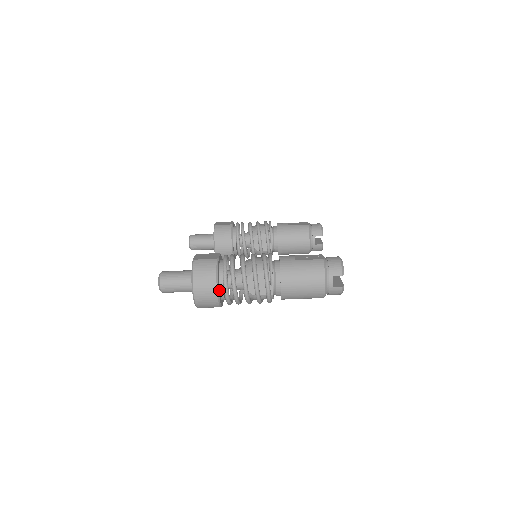
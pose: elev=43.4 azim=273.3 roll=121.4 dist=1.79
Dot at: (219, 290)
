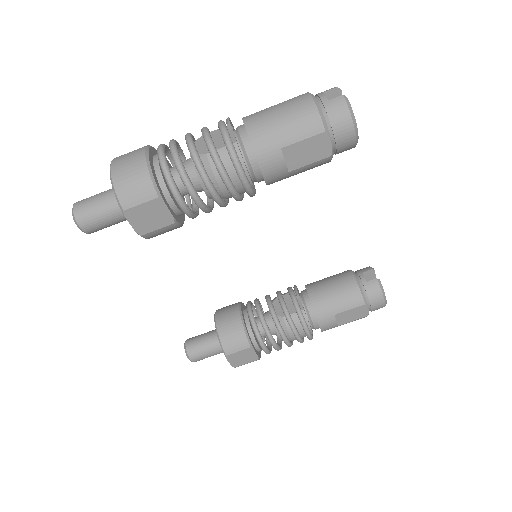
Dot at: (152, 163)
